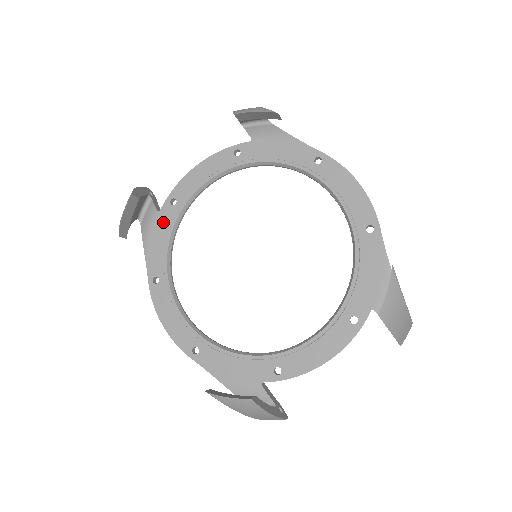
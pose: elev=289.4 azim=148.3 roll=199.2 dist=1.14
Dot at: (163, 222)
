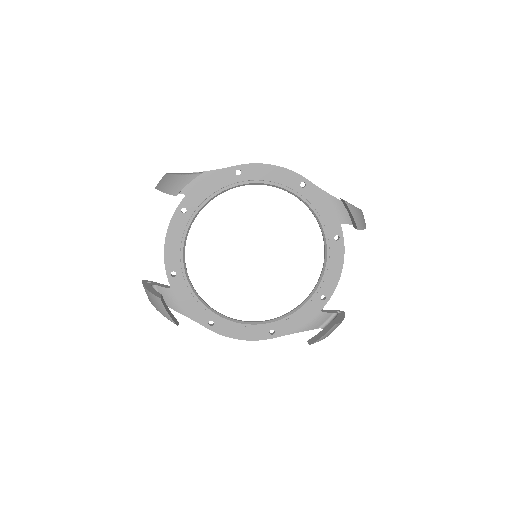
Dot at: (180, 291)
